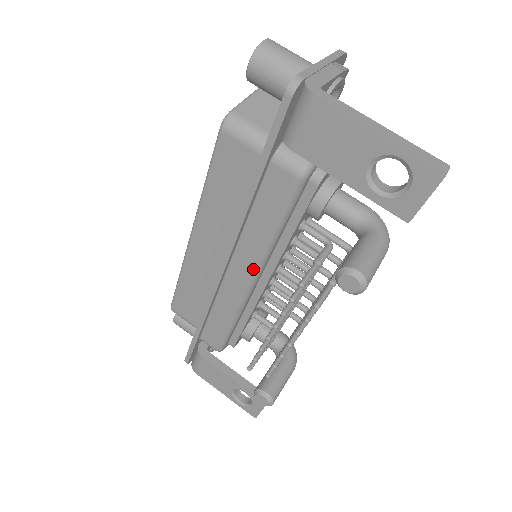
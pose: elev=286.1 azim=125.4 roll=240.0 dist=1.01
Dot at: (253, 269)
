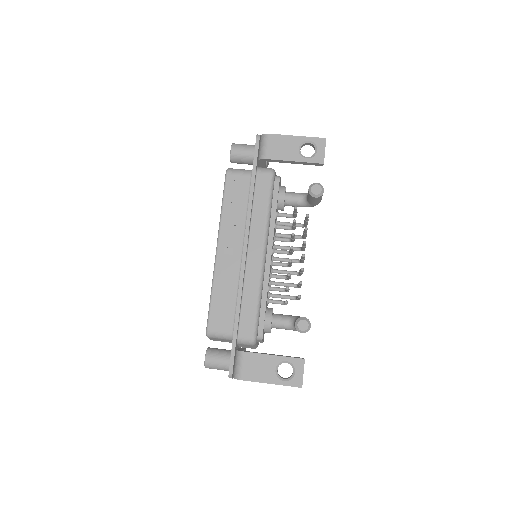
Dot at: (263, 241)
